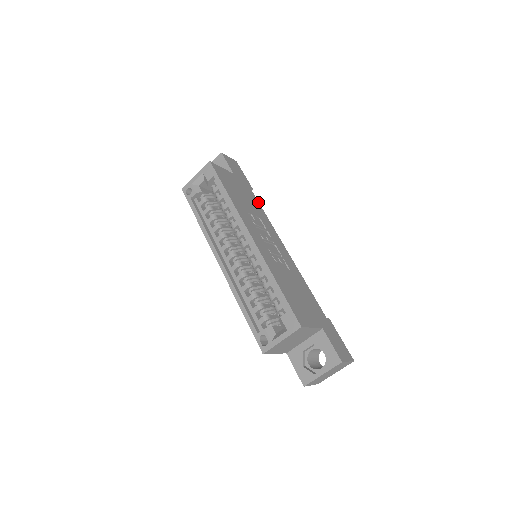
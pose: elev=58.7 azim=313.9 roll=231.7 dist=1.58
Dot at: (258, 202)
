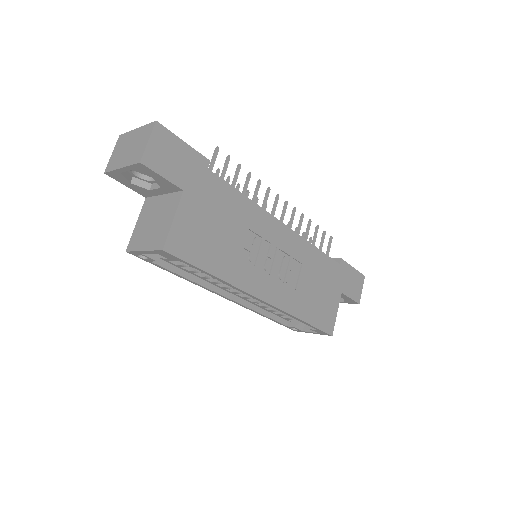
Dot at: (229, 186)
